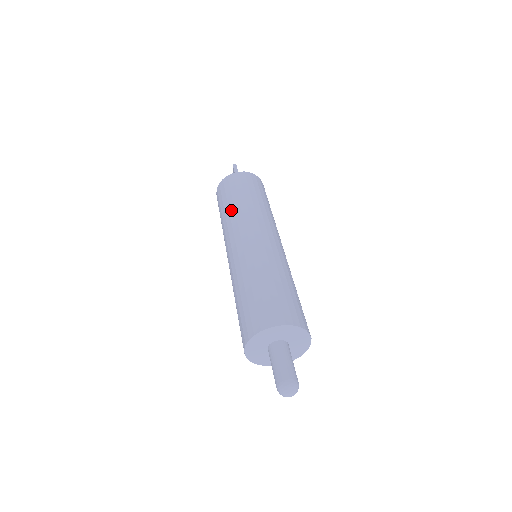
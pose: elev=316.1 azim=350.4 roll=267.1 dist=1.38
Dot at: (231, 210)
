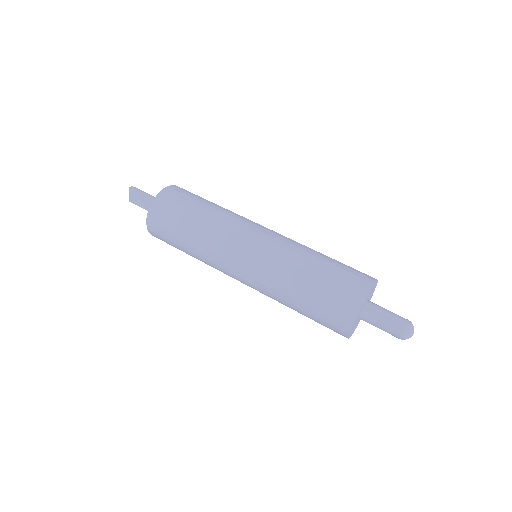
Dot at: (206, 221)
